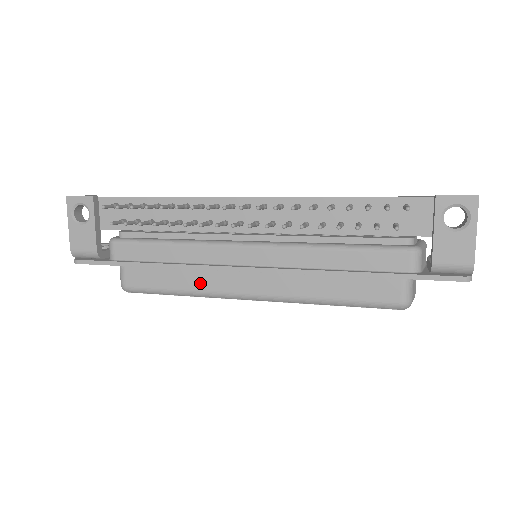
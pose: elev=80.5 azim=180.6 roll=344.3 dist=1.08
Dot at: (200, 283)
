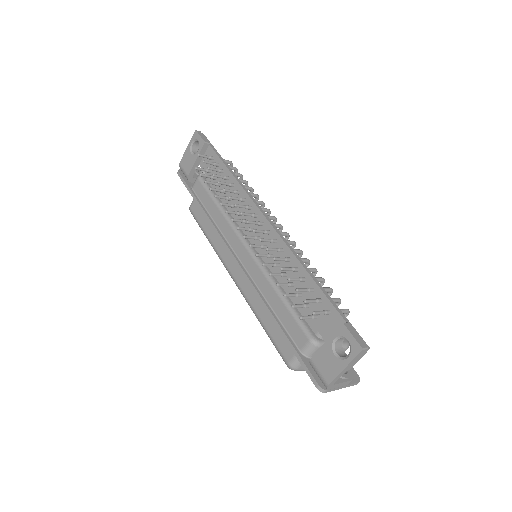
Dot at: (218, 243)
